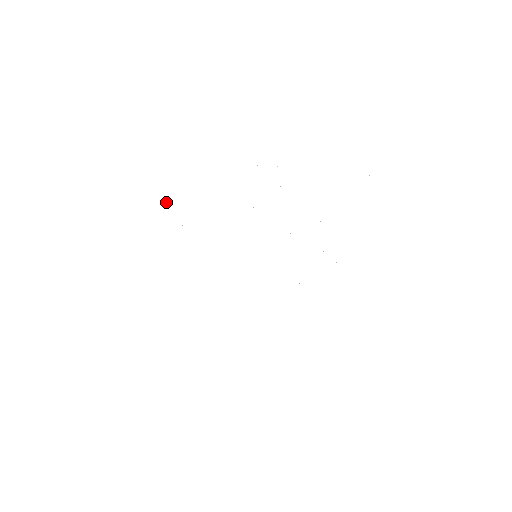
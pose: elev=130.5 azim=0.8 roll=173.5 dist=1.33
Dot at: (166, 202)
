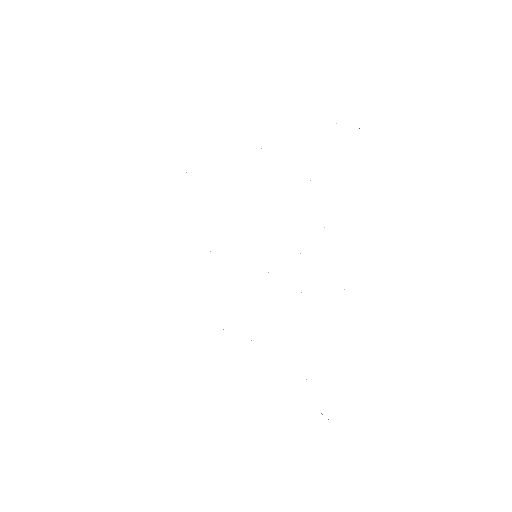
Dot at: occluded
